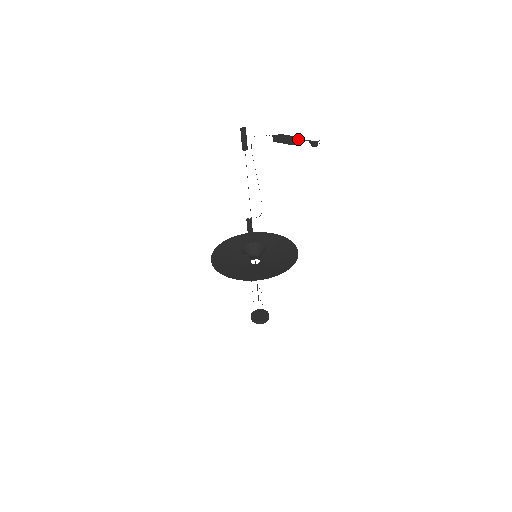
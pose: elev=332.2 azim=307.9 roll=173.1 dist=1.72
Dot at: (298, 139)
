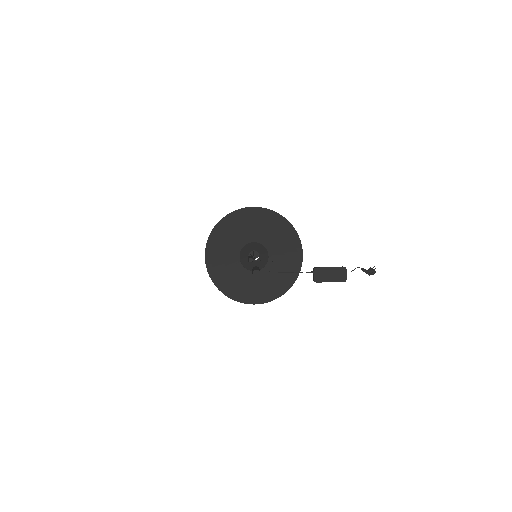
Dot at: (346, 271)
